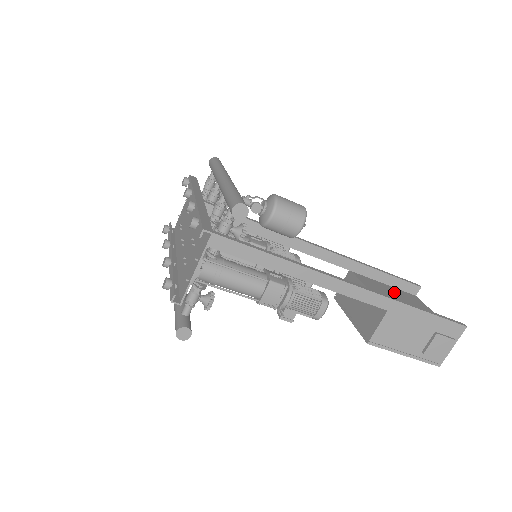
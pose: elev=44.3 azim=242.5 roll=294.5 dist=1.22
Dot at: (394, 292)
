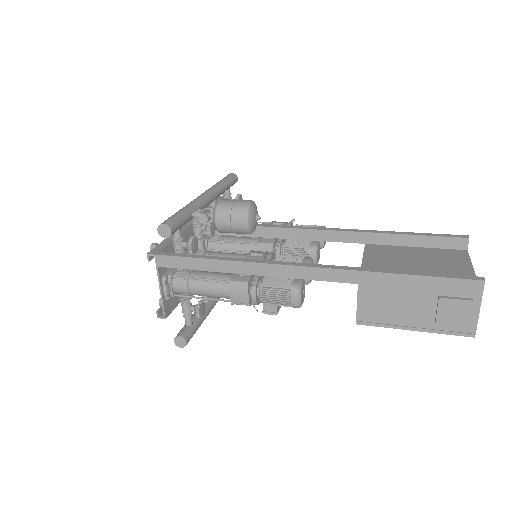
Dot at: (418, 255)
